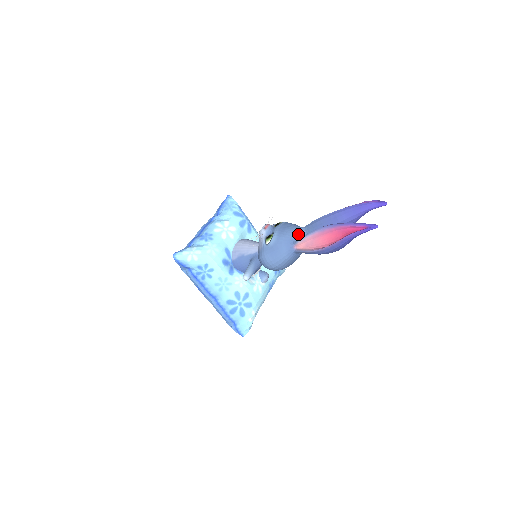
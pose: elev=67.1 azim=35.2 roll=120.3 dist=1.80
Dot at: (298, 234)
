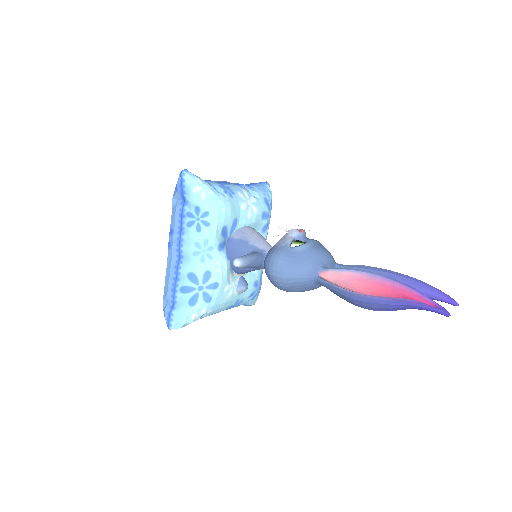
Dot at: (331, 264)
